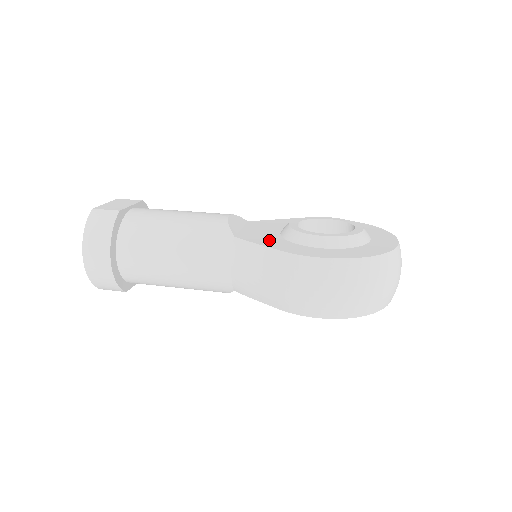
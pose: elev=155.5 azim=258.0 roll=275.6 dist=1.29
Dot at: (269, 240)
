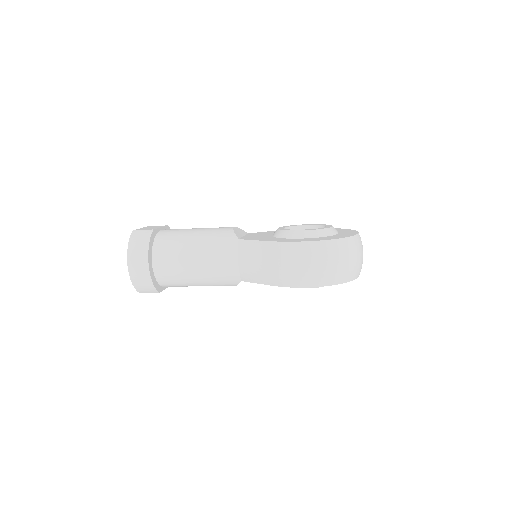
Dot at: (264, 238)
